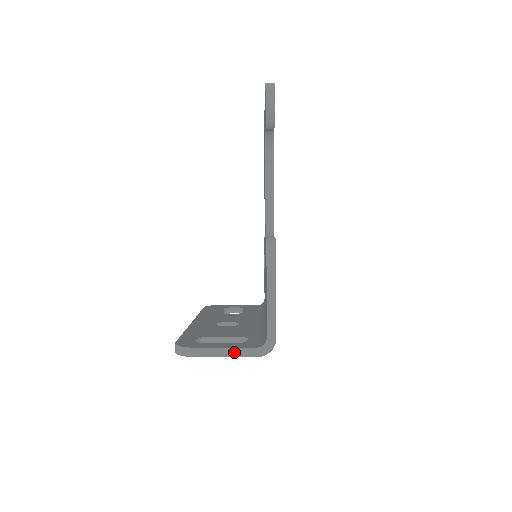
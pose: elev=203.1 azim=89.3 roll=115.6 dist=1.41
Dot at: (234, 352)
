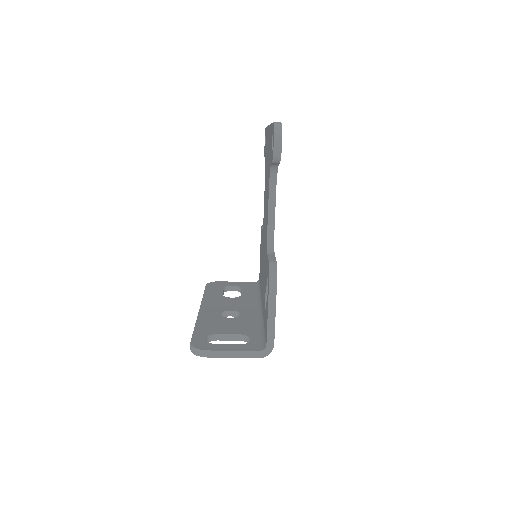
Dot at: (239, 354)
